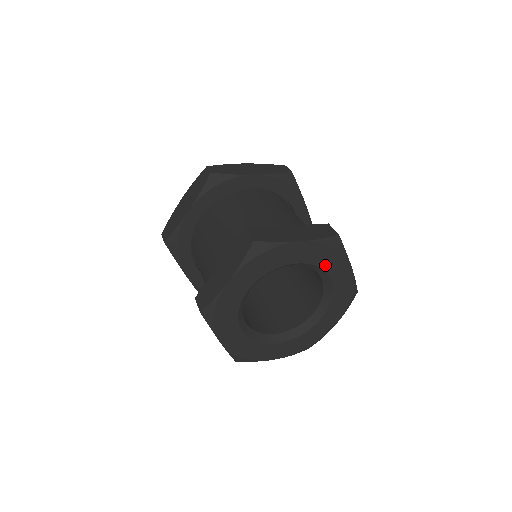
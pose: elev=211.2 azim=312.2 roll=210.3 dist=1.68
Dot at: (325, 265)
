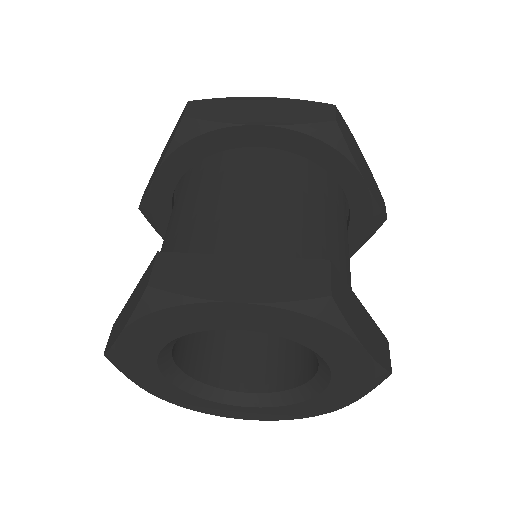
Dot at: (338, 384)
